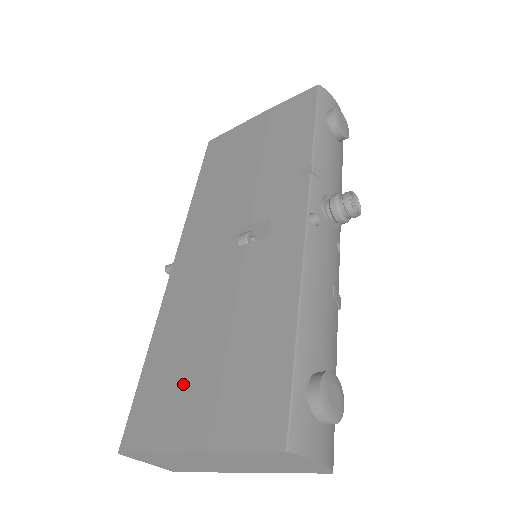
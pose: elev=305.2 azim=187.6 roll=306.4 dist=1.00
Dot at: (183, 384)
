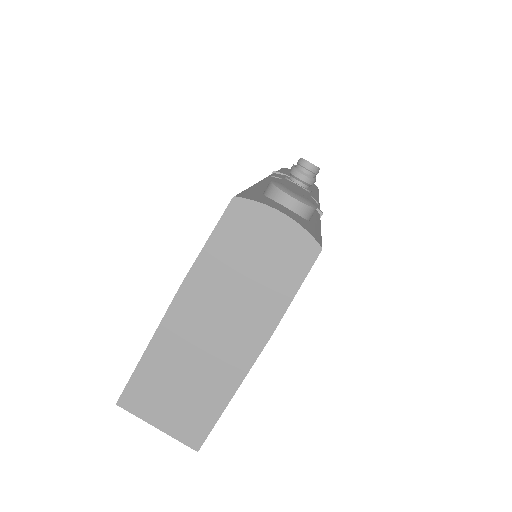
Dot at: occluded
